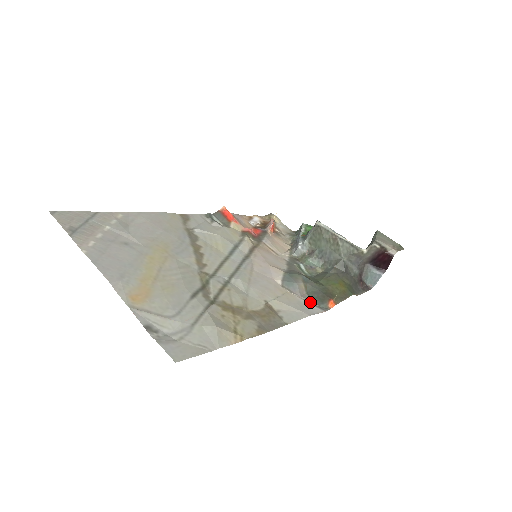
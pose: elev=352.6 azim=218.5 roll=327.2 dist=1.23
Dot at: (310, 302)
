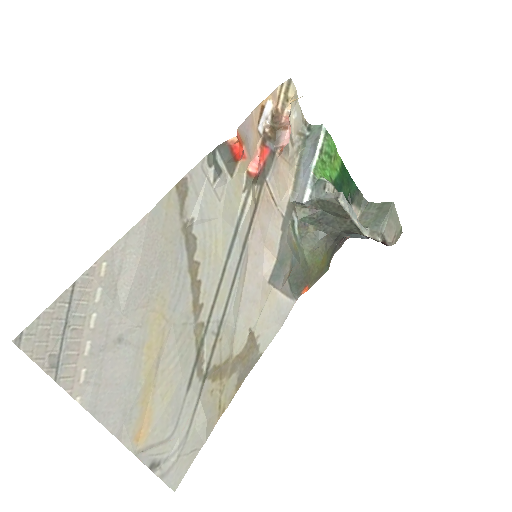
Dot at: (287, 293)
